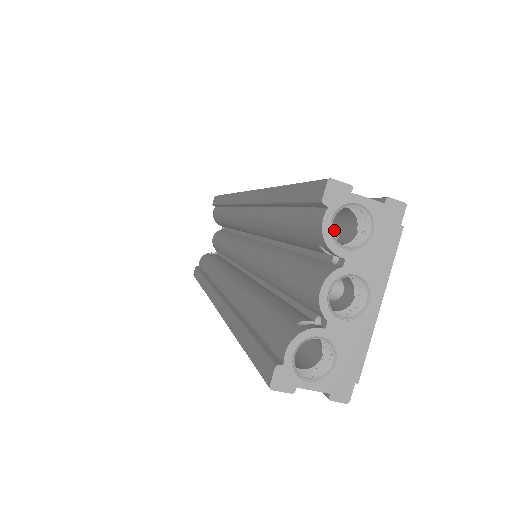
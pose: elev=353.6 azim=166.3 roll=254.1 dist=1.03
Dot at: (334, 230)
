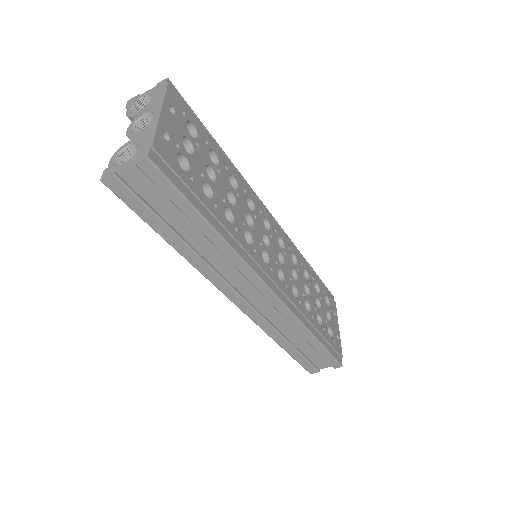
Dot at: occluded
